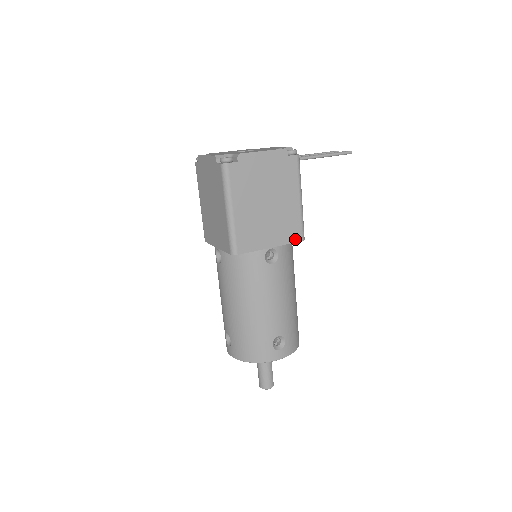
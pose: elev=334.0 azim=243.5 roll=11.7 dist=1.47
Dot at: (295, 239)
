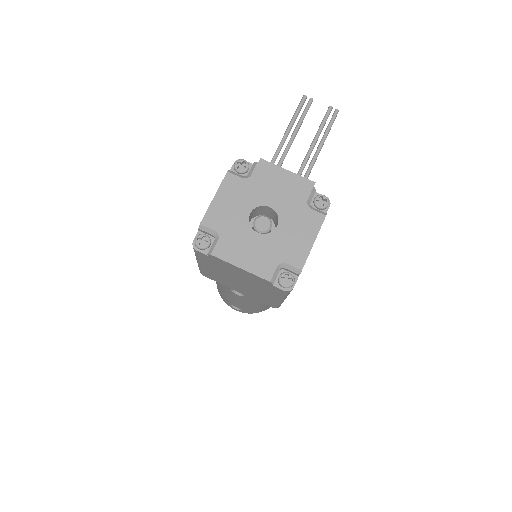
Dot at: occluded
